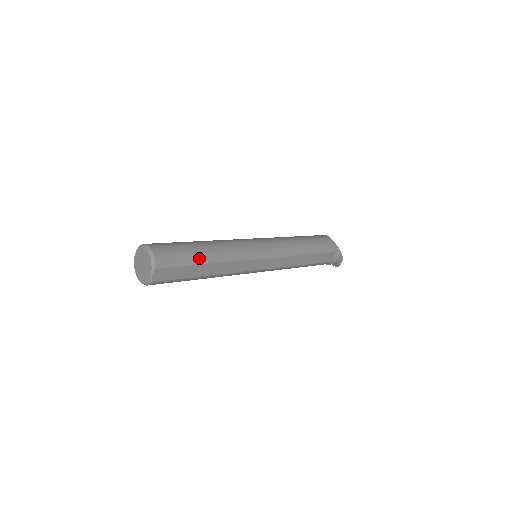
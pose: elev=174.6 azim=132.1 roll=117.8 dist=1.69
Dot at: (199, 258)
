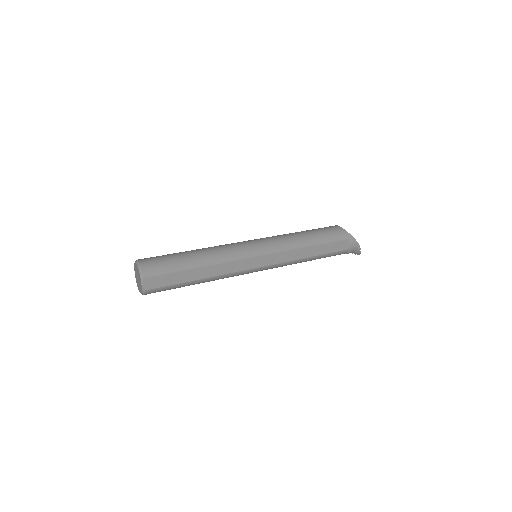
Dot at: (186, 264)
